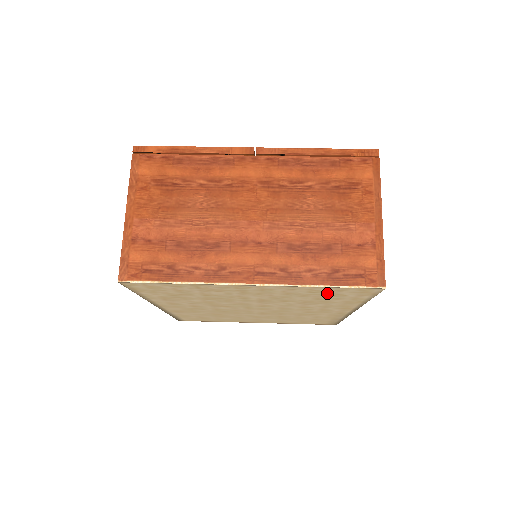
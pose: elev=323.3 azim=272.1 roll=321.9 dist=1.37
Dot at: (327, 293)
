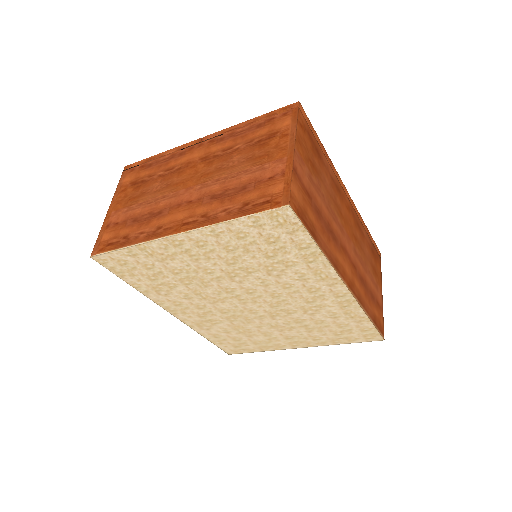
Dot at: (257, 237)
